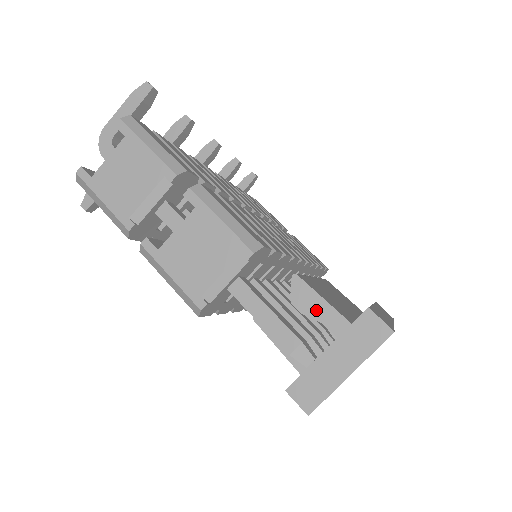
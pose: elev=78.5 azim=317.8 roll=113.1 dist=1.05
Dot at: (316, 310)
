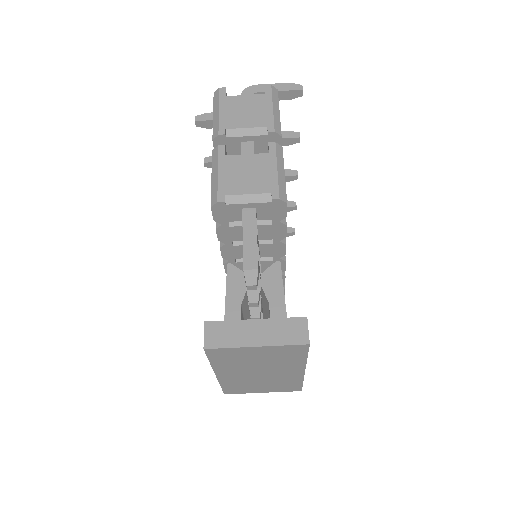
Dot at: (272, 291)
